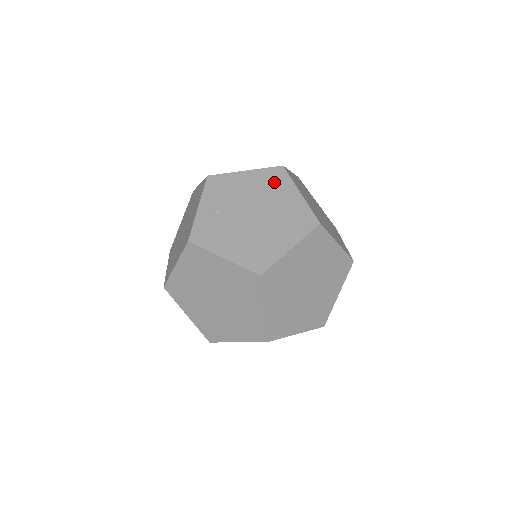
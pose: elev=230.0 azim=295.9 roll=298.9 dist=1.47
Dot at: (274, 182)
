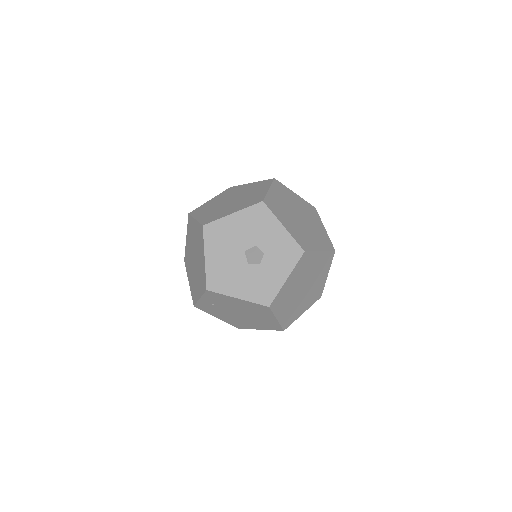
Dot at: (259, 310)
